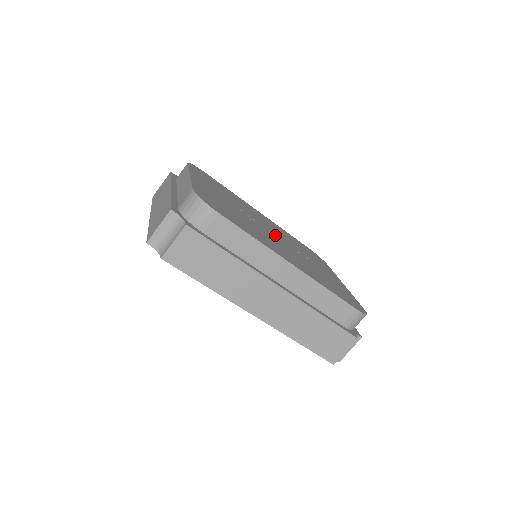
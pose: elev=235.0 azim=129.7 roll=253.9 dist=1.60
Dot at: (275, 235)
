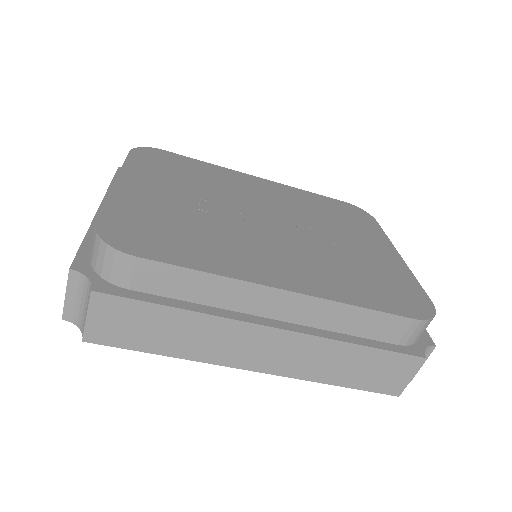
Dot at: (273, 221)
